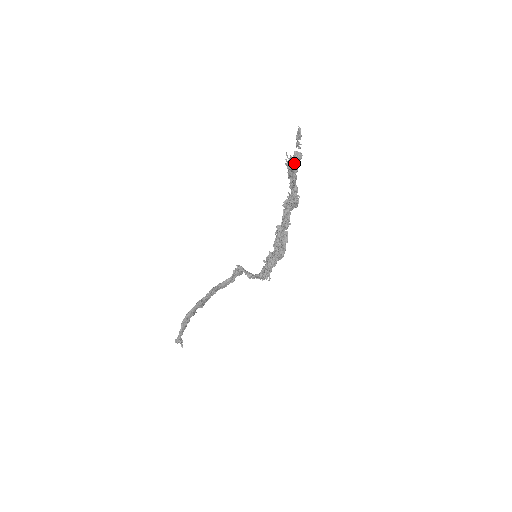
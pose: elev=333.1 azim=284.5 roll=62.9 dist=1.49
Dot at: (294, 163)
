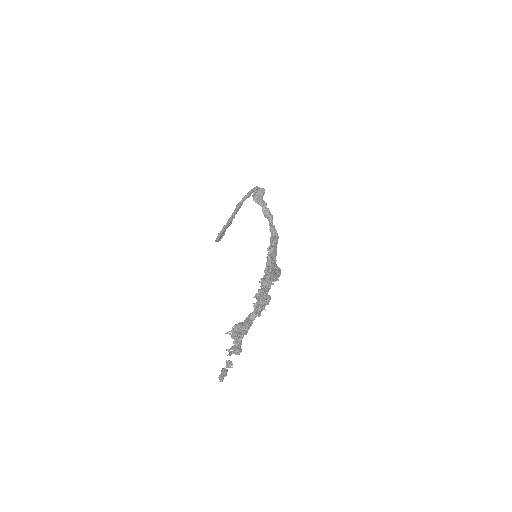
Dot at: occluded
